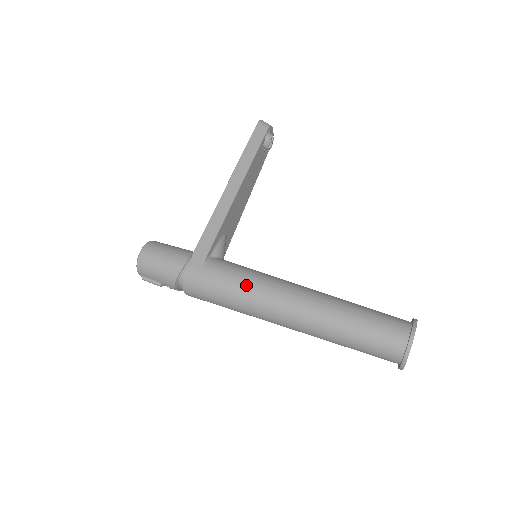
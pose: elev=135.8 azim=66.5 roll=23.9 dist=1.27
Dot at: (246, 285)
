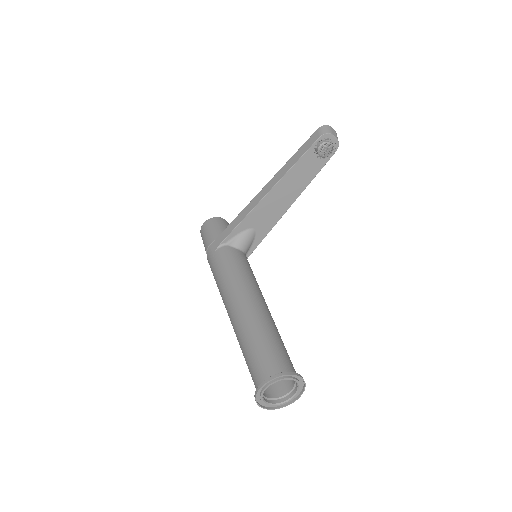
Dot at: (222, 277)
